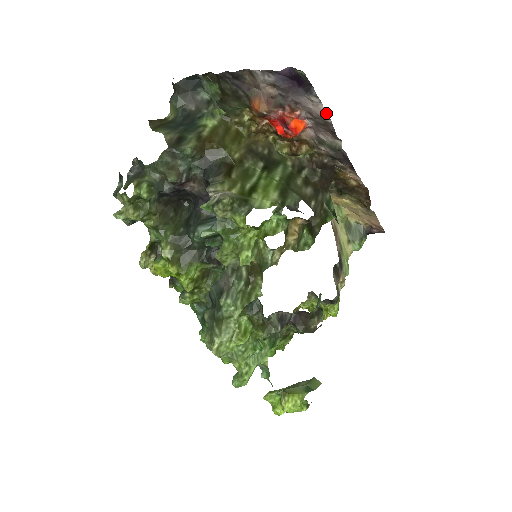
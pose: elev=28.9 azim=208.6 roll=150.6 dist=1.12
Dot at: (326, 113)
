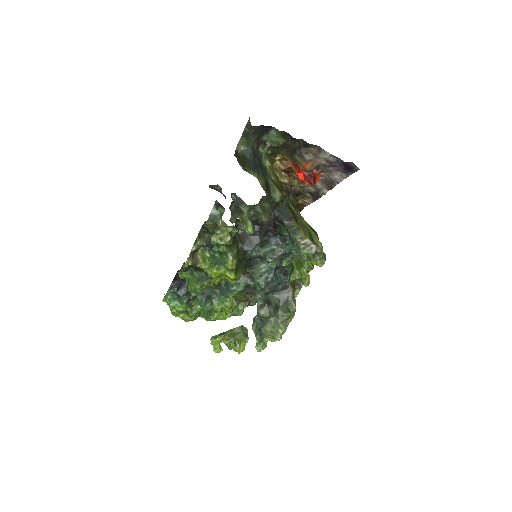
Dot at: occluded
